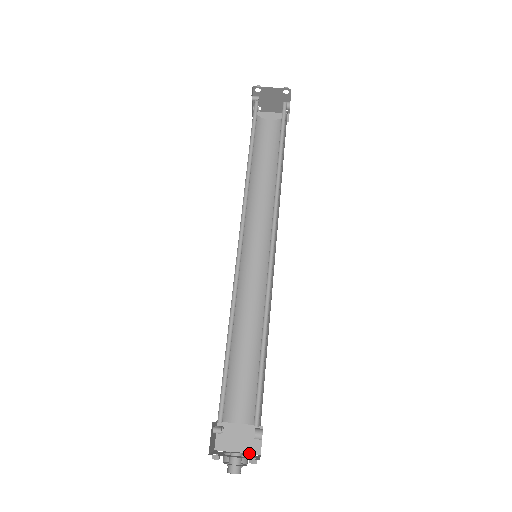
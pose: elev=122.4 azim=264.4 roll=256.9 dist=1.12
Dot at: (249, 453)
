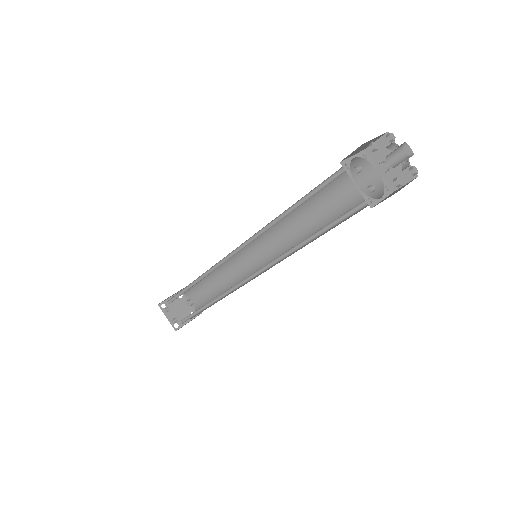
Dot at: (412, 180)
